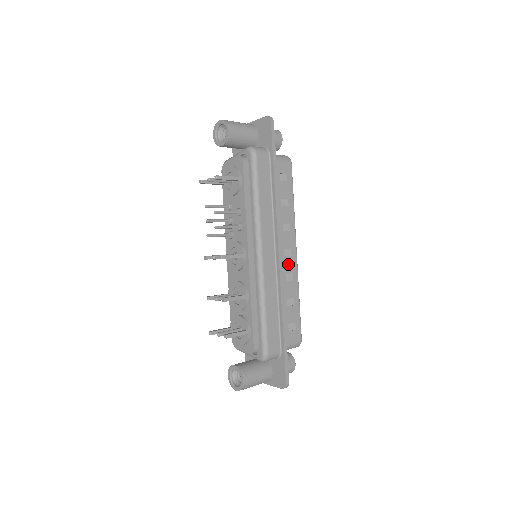
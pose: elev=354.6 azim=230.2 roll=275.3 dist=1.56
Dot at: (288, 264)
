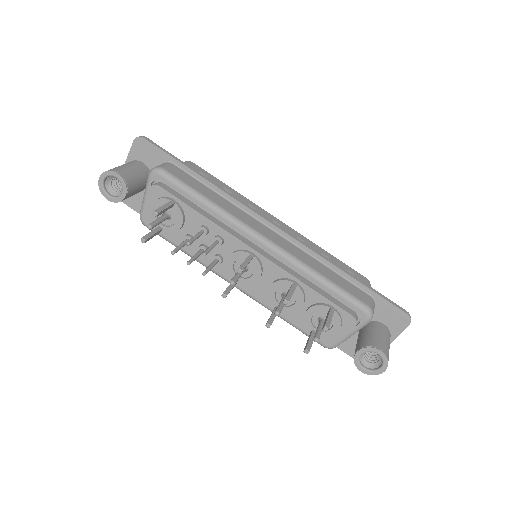
Dot at: occluded
